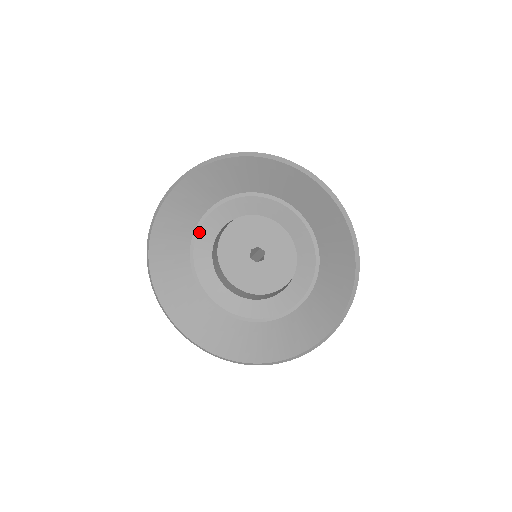
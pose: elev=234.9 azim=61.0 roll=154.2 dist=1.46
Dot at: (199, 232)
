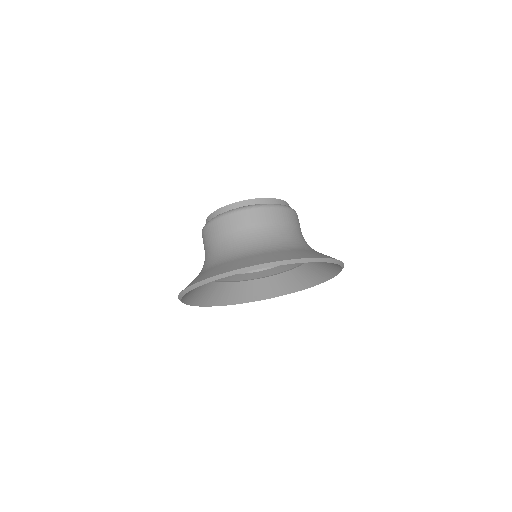
Dot at: occluded
